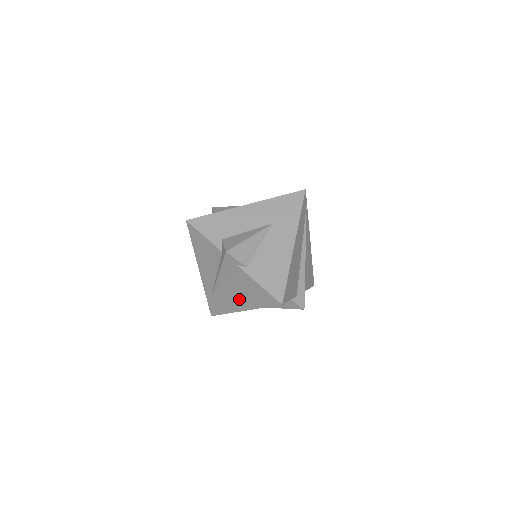
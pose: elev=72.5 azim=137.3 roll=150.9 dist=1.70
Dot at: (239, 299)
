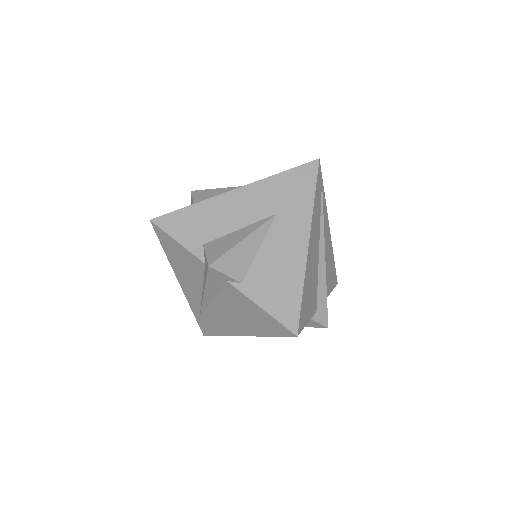
Dot at: (236, 322)
